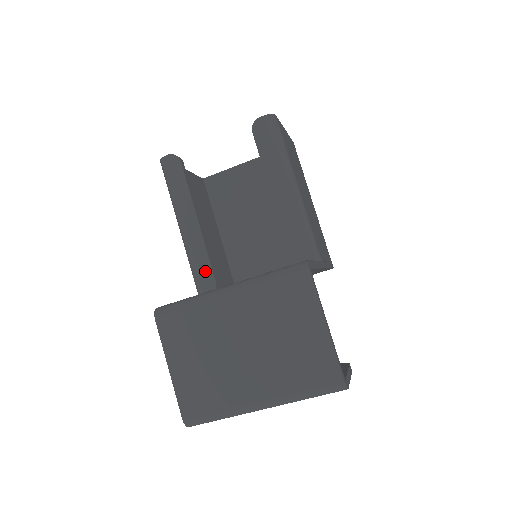
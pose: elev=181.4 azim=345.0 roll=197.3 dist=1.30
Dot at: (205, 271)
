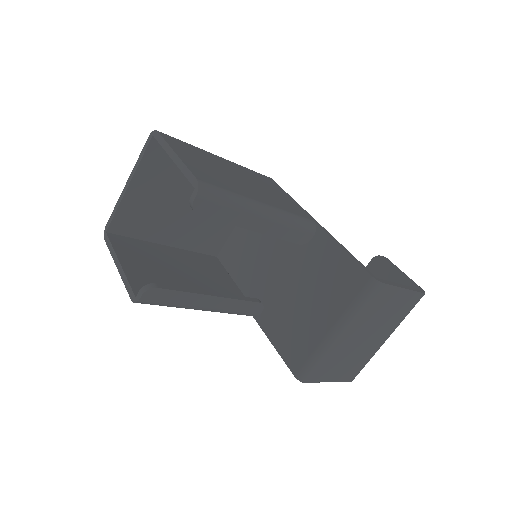
Dot at: (248, 307)
